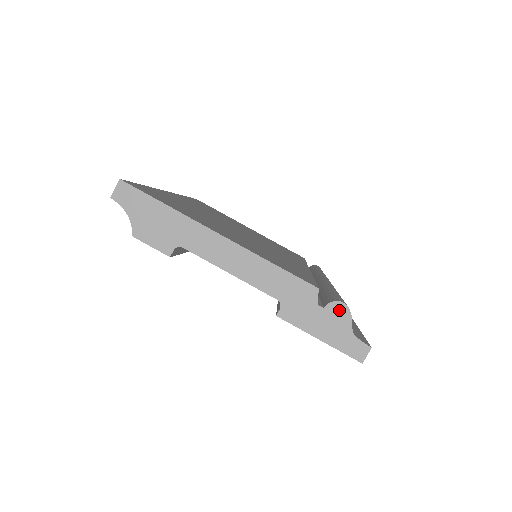
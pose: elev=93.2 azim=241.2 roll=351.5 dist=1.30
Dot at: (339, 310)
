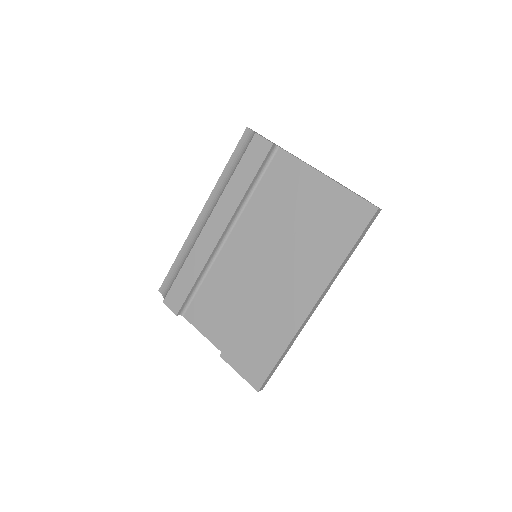
Dot at: occluded
